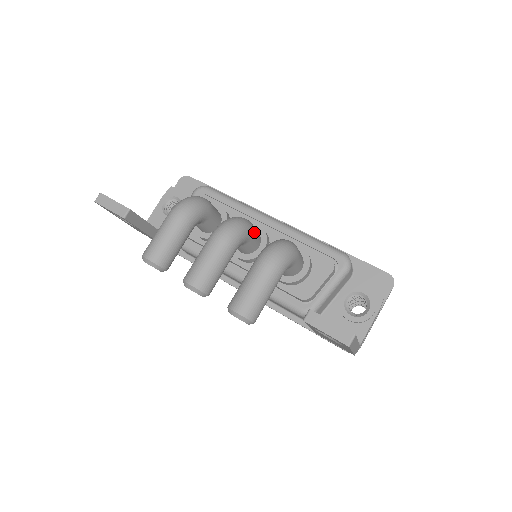
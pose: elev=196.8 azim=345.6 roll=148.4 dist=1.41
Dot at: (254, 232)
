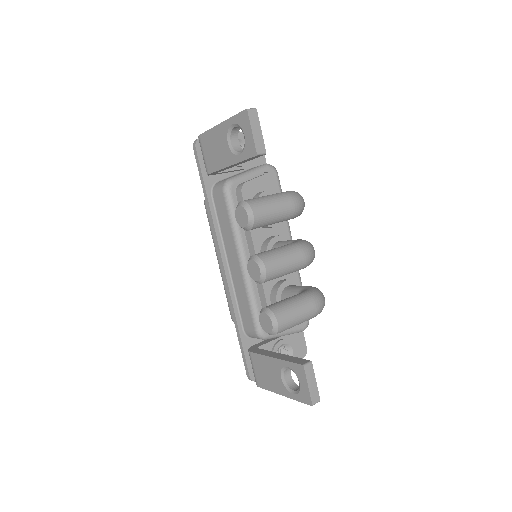
Dot at: occluded
